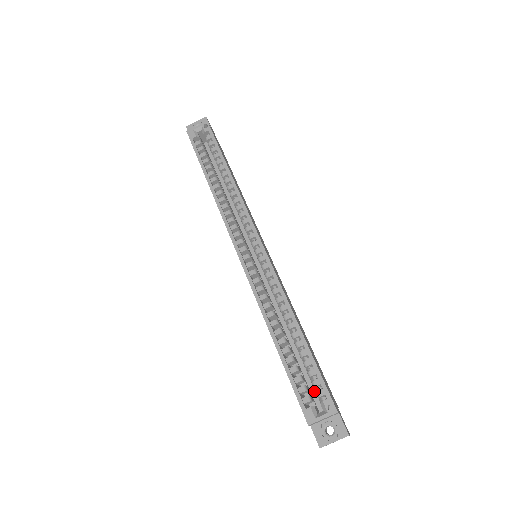
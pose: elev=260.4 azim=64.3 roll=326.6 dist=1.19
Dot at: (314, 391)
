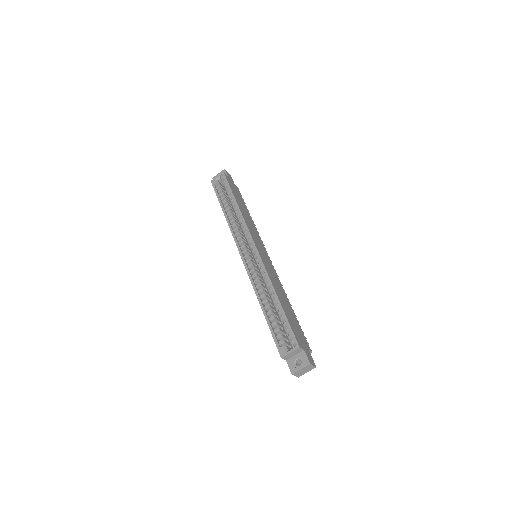
Dot at: occluded
